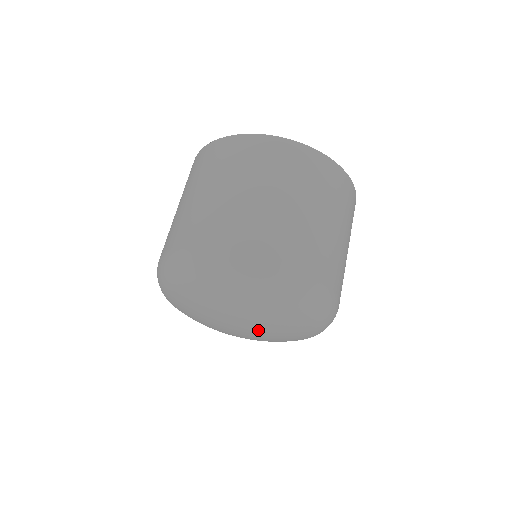
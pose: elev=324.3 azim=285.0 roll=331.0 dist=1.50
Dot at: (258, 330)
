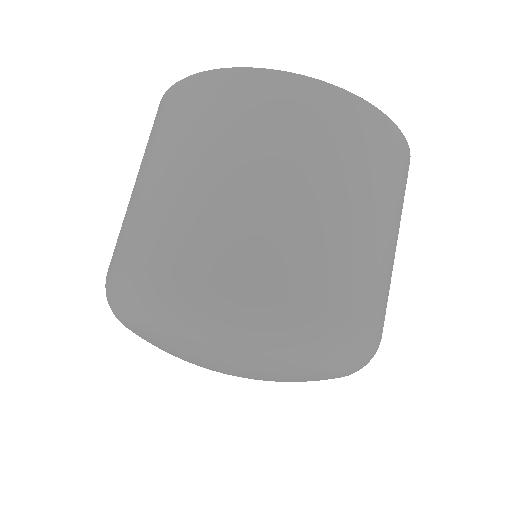
Dot at: (251, 378)
